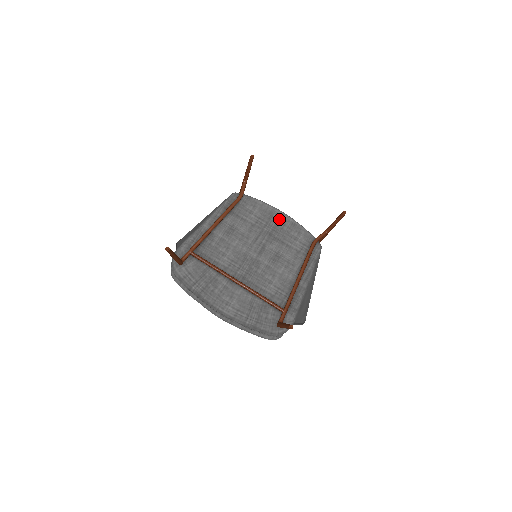
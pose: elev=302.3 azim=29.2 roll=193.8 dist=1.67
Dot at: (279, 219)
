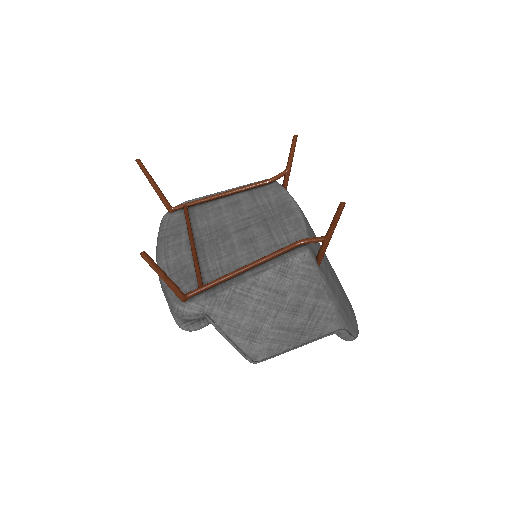
Dot at: (288, 210)
